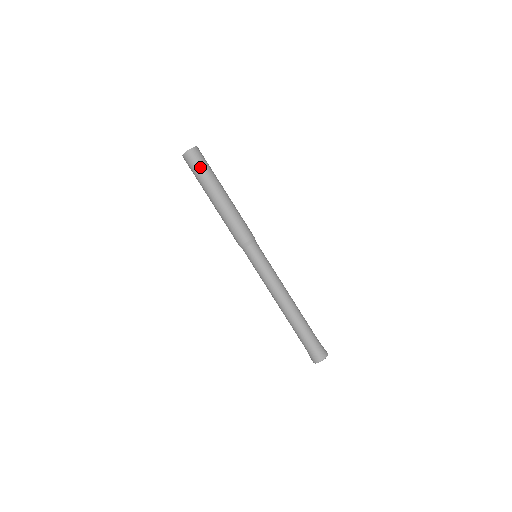
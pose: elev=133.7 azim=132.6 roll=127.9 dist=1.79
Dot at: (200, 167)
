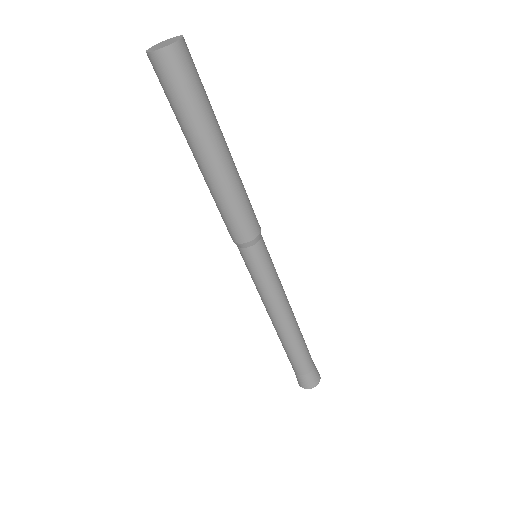
Dot at: (191, 90)
